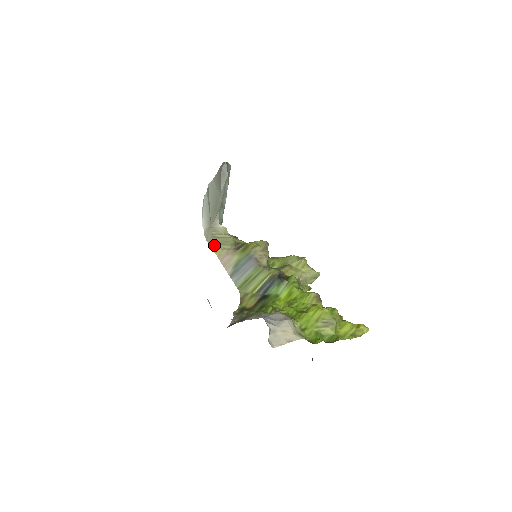
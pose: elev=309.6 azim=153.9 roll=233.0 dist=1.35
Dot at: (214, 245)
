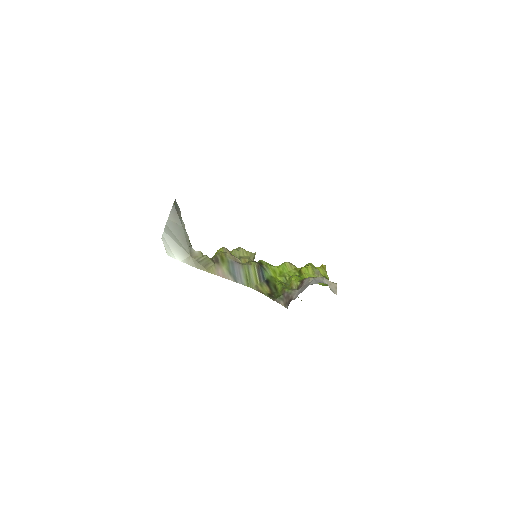
Dot at: (205, 268)
